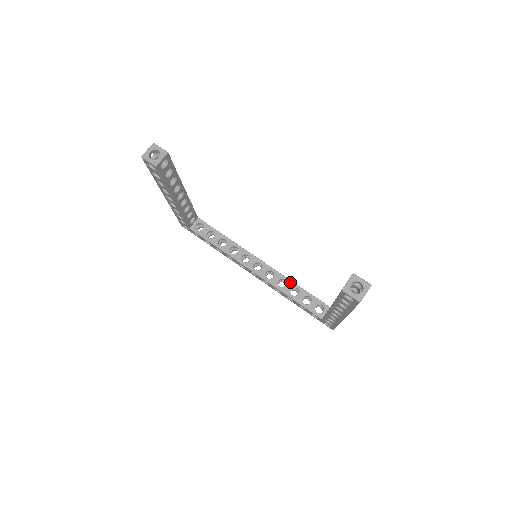
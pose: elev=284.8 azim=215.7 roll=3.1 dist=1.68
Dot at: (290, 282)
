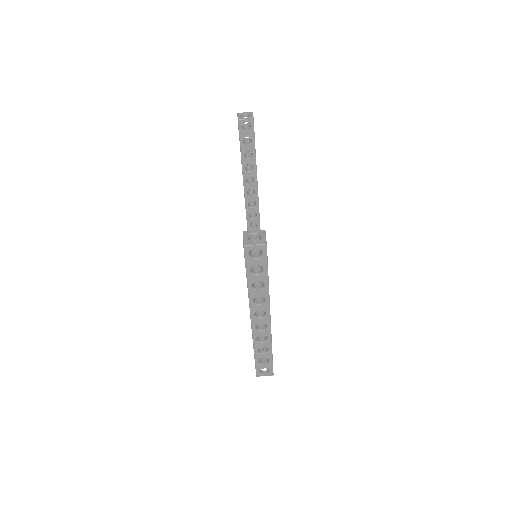
Dot at: occluded
